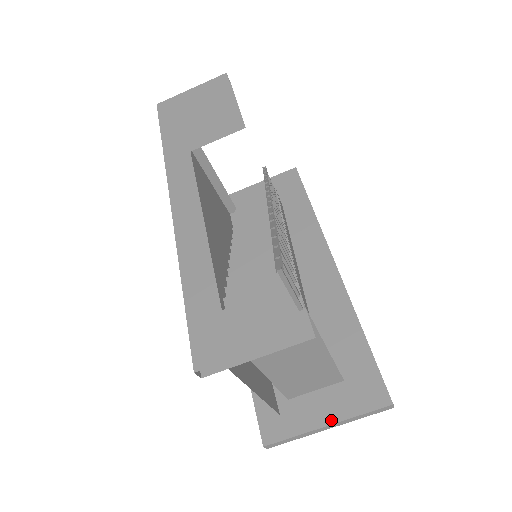
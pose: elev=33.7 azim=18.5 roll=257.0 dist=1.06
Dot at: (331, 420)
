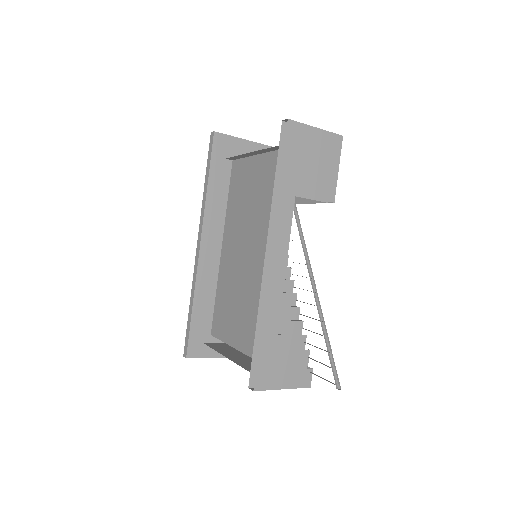
Dot at: occluded
